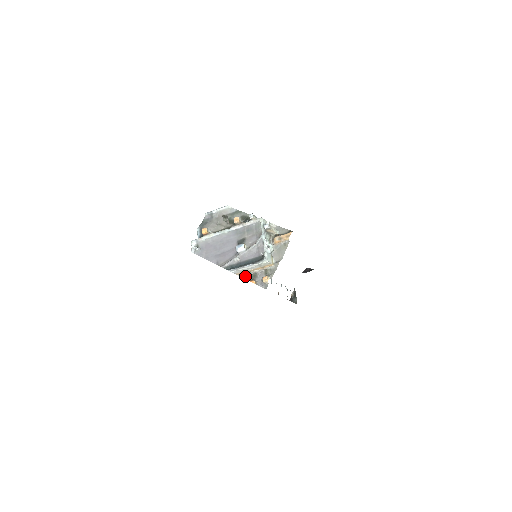
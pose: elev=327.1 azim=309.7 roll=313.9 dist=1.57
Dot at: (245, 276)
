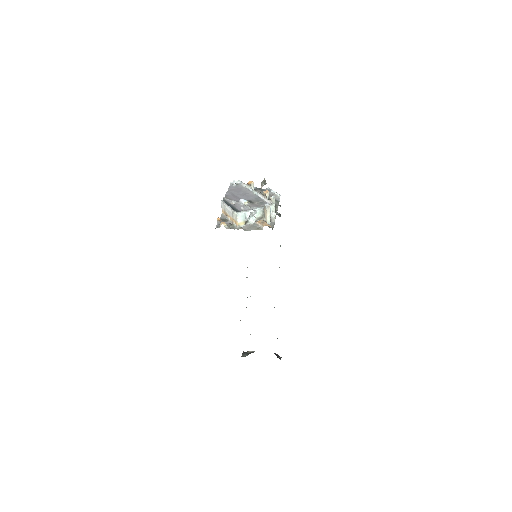
Dot at: (223, 216)
